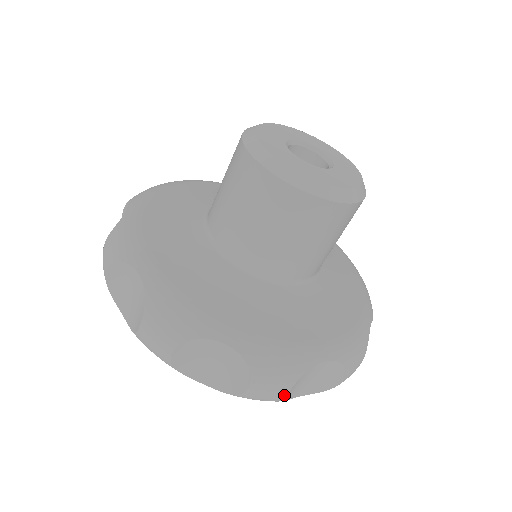
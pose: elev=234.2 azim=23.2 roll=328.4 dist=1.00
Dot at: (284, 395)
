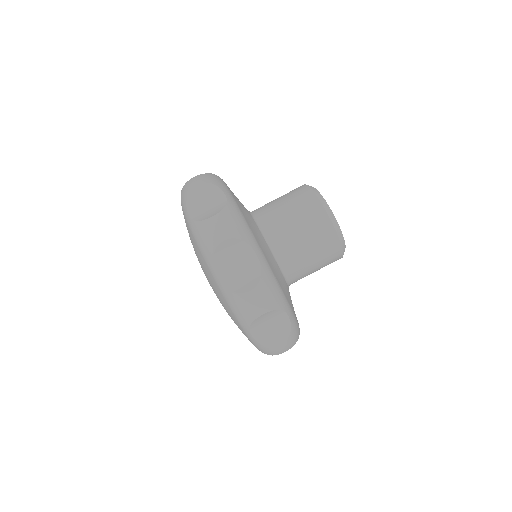
Dot at: (222, 240)
